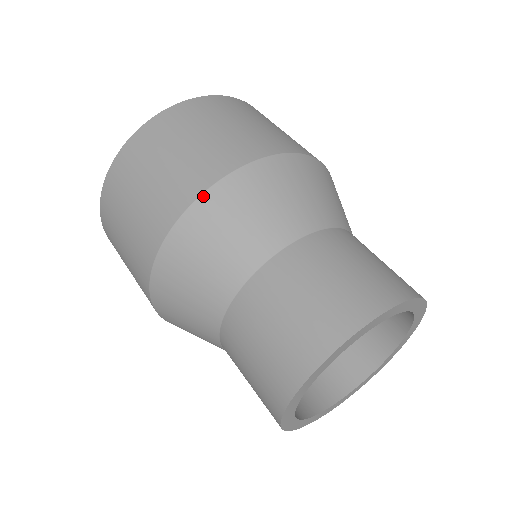
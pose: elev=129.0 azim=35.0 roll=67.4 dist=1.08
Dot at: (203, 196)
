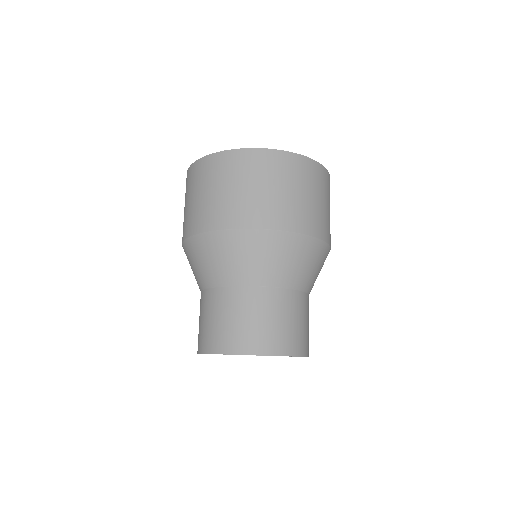
Dot at: (182, 246)
